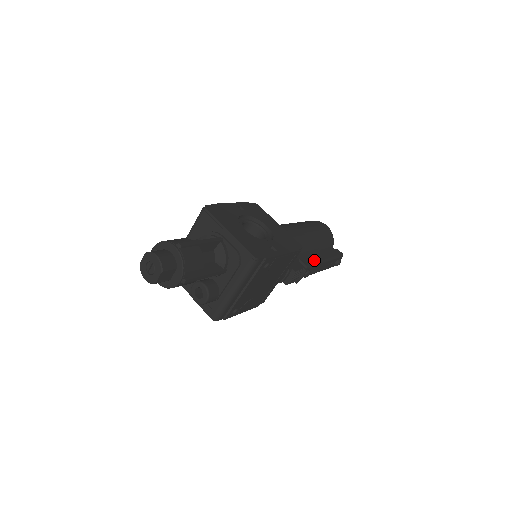
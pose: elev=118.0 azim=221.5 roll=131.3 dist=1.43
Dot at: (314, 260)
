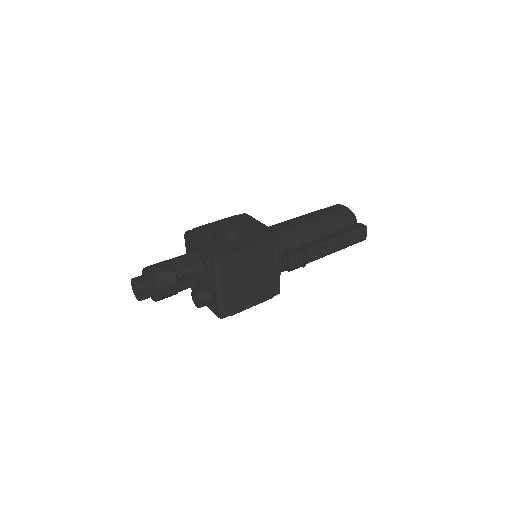
Dot at: (319, 242)
